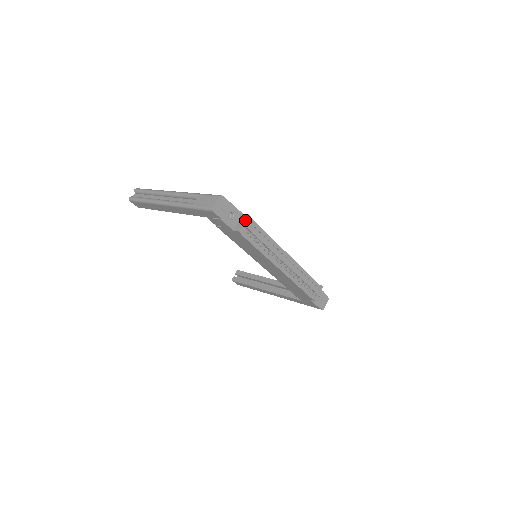
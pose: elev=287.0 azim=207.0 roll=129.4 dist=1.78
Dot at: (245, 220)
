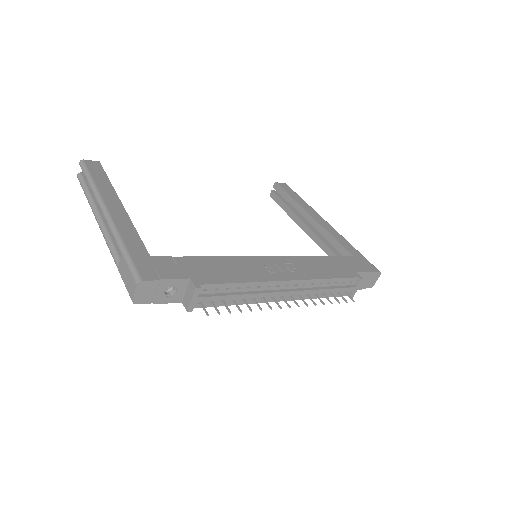
Dot at: (192, 296)
